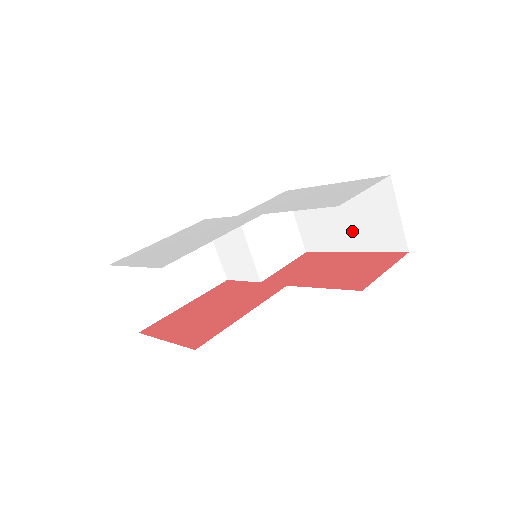
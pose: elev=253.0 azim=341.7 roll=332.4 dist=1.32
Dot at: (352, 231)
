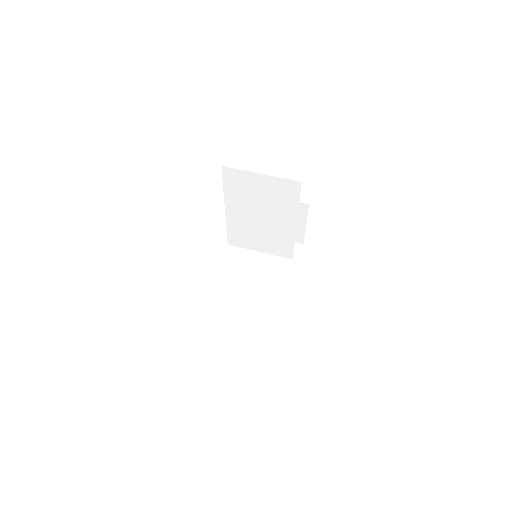
Dot at: (276, 273)
